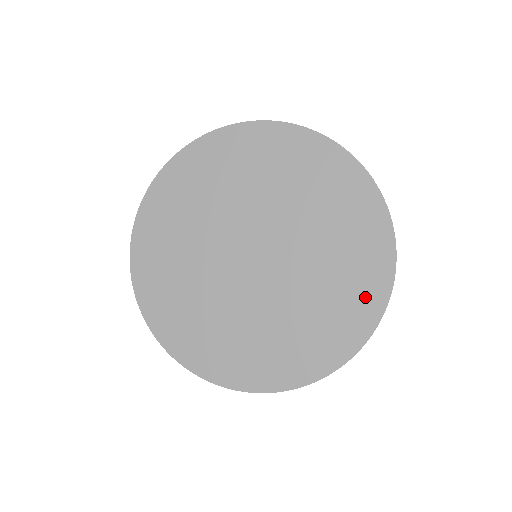
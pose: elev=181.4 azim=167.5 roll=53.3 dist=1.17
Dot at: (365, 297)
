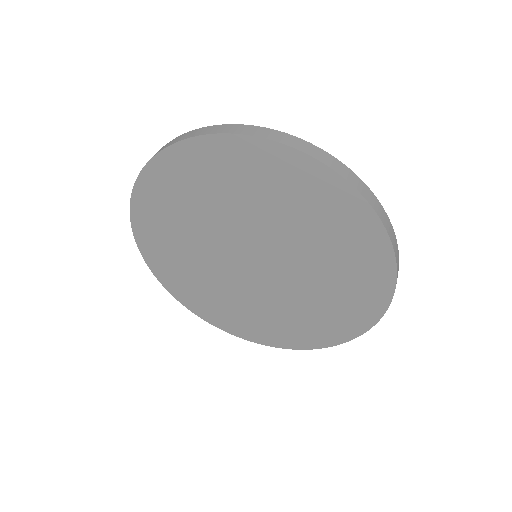
Dot at: (350, 320)
